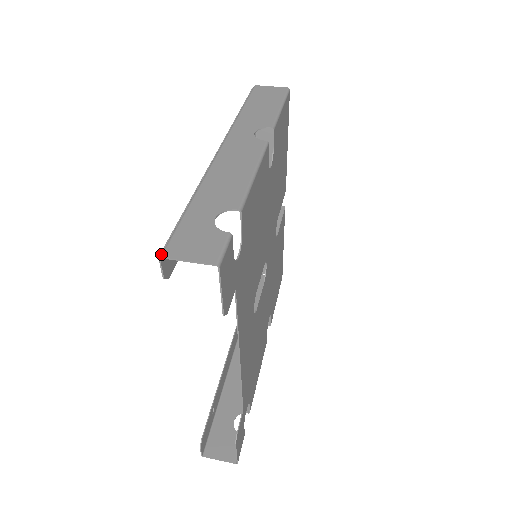
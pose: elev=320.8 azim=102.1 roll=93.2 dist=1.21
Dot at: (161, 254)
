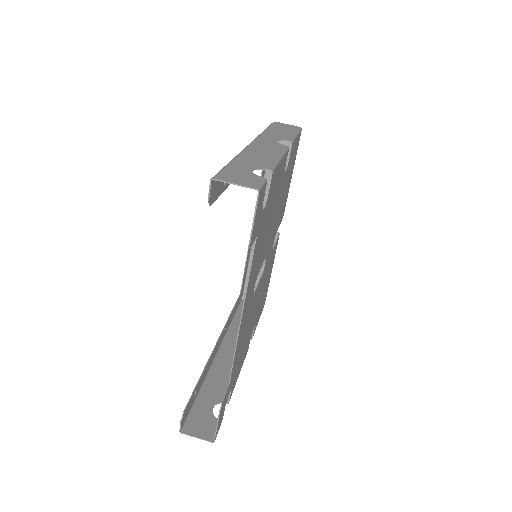
Dot at: (213, 178)
